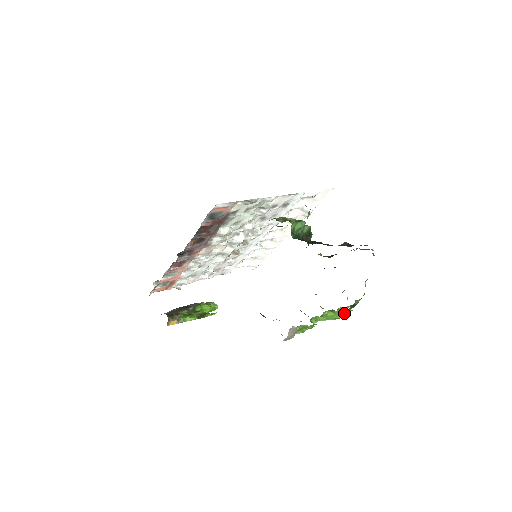
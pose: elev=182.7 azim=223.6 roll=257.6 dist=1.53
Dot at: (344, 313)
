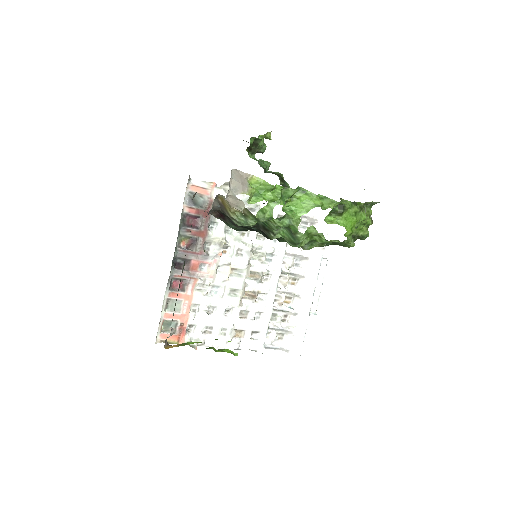
Dot at: (326, 204)
